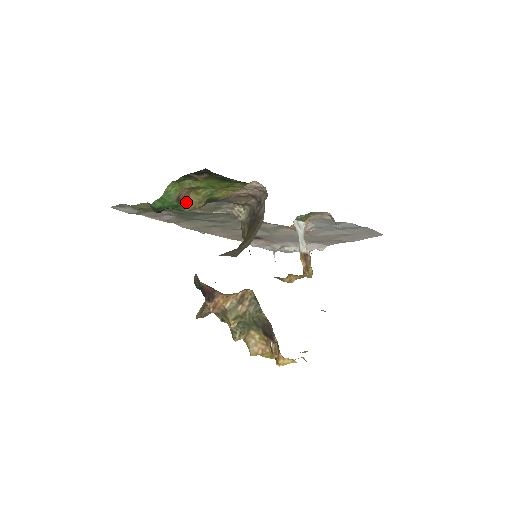
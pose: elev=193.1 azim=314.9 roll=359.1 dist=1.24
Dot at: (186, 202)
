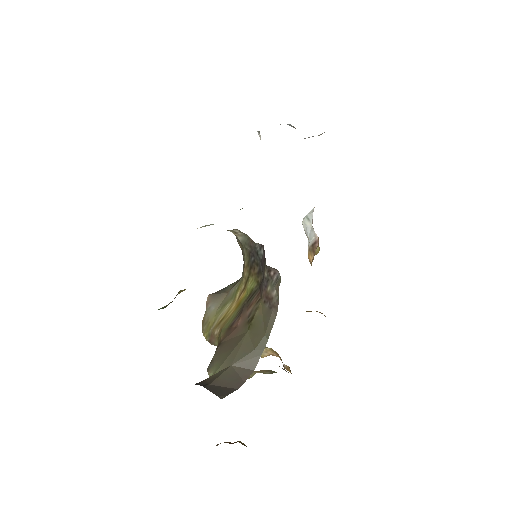
Dot at: occluded
